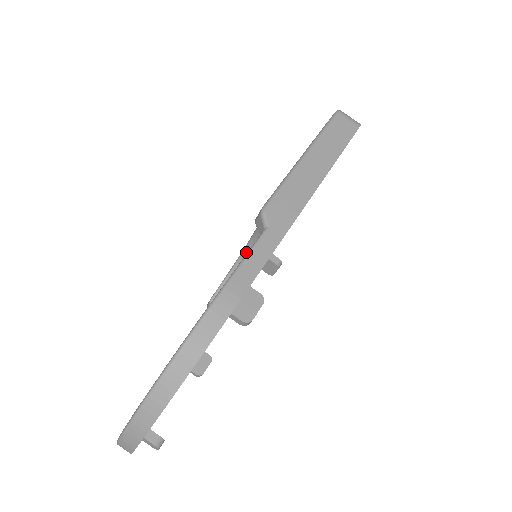
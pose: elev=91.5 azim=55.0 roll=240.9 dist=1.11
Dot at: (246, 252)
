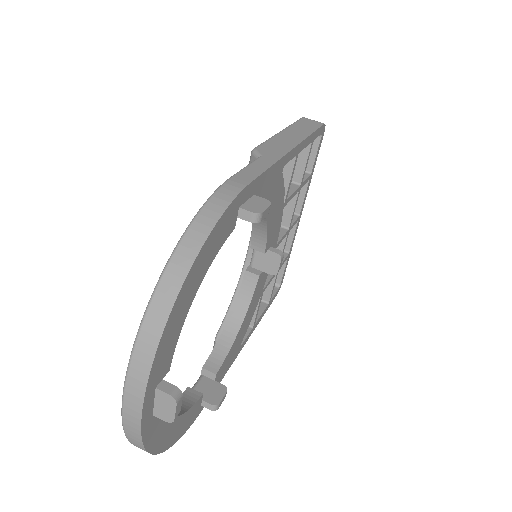
Dot at: occluded
